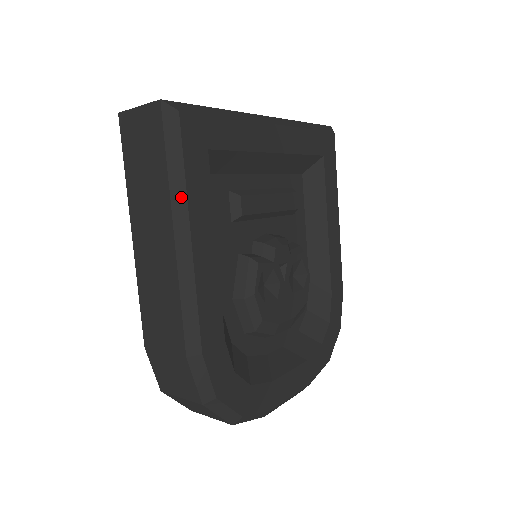
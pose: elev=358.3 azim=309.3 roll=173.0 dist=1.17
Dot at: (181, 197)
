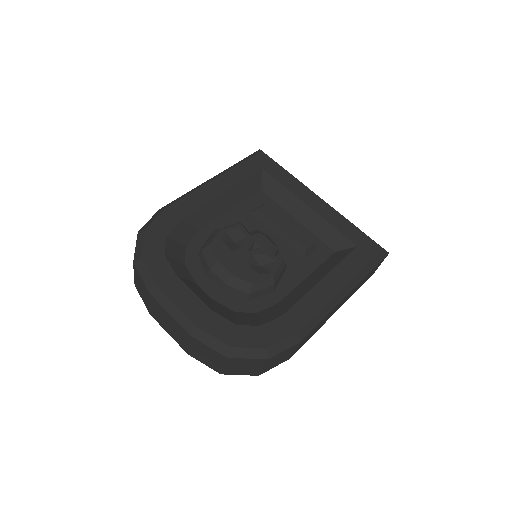
Dot at: (230, 168)
